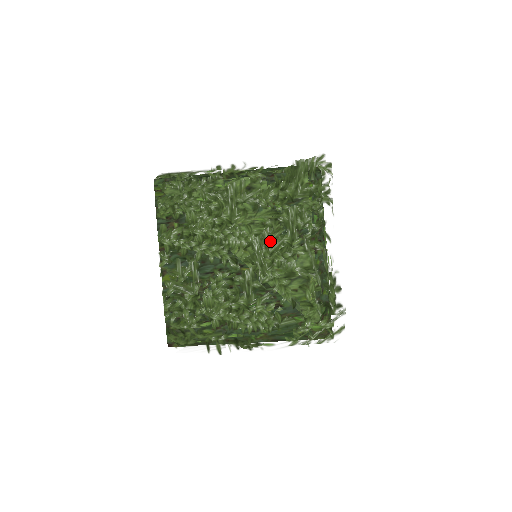
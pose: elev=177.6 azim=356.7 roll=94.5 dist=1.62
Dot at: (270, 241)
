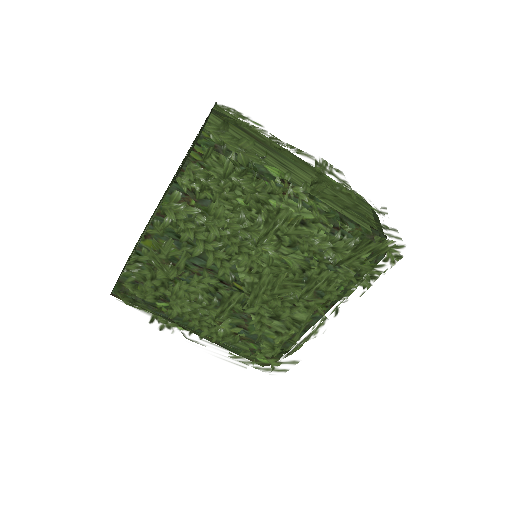
Dot at: (281, 285)
